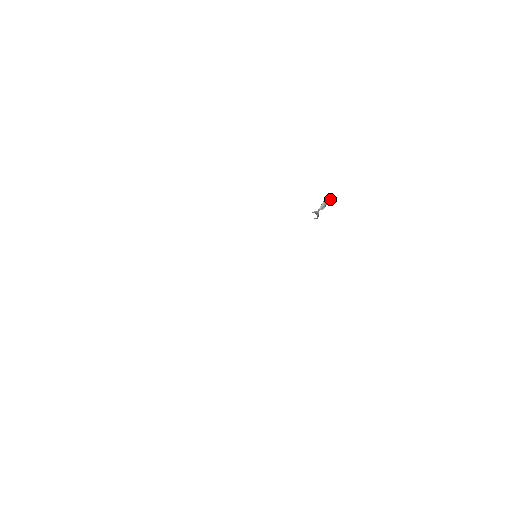
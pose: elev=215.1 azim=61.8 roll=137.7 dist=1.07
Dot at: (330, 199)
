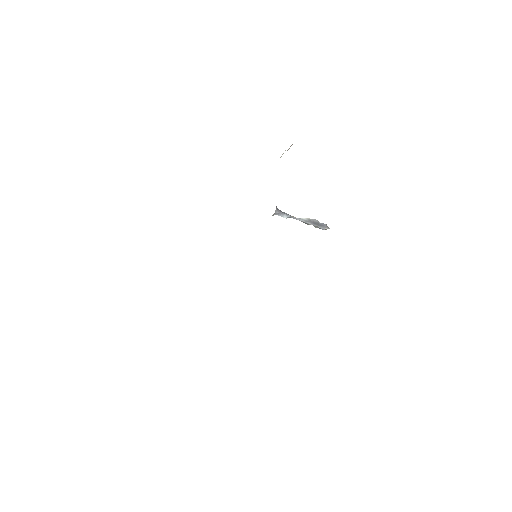
Dot at: (325, 224)
